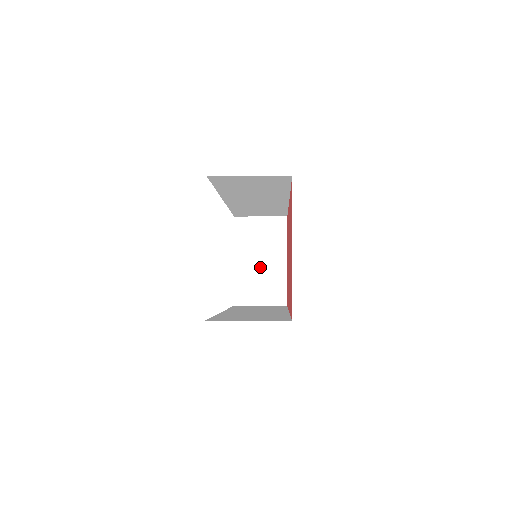
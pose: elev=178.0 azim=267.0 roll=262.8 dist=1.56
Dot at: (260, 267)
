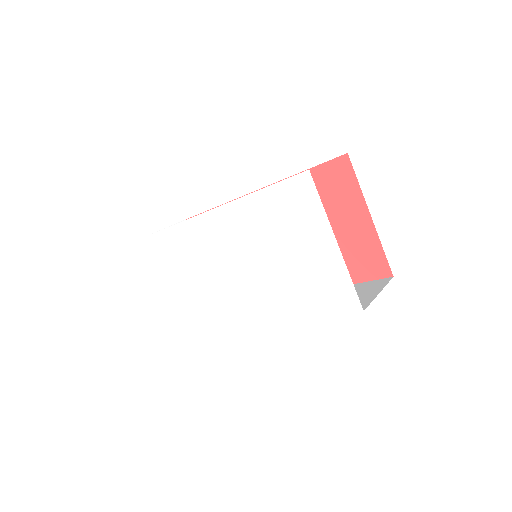
Dot at: occluded
